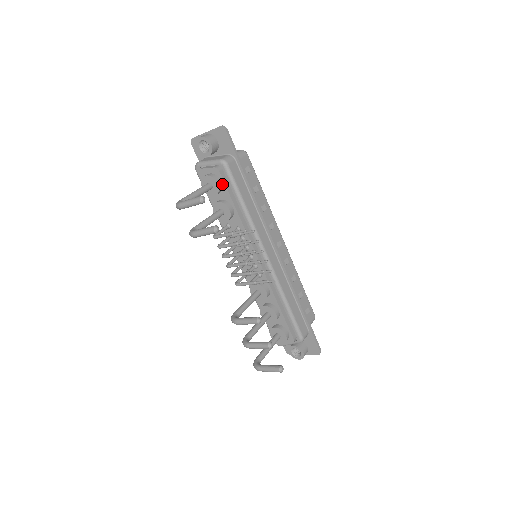
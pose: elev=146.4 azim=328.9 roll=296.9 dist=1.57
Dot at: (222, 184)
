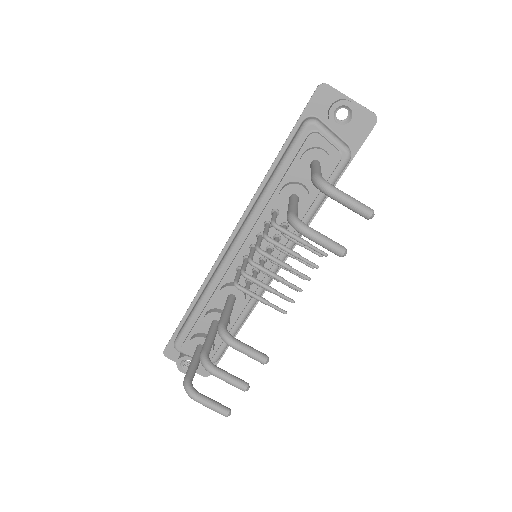
Dot at: (326, 174)
